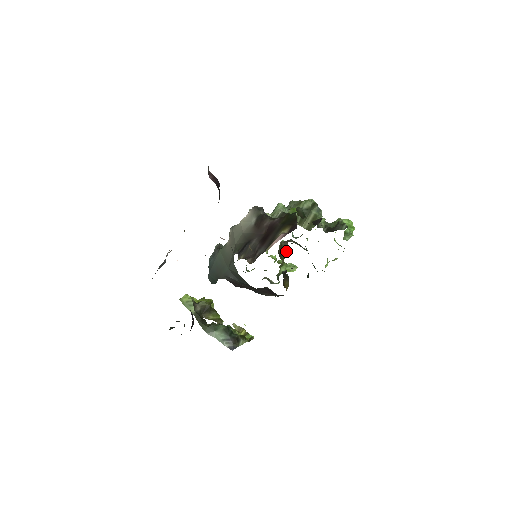
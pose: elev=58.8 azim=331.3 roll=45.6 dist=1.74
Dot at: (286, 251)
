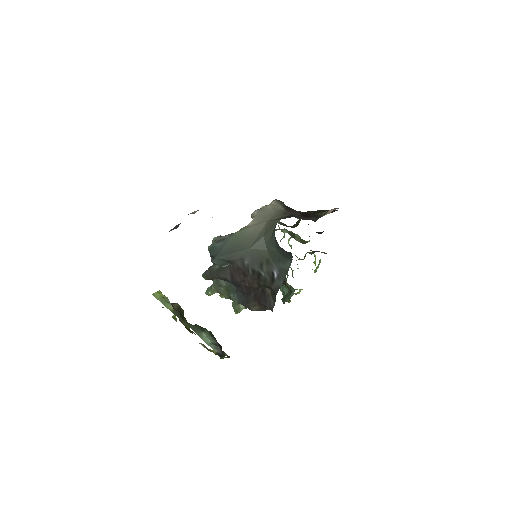
Dot at: occluded
